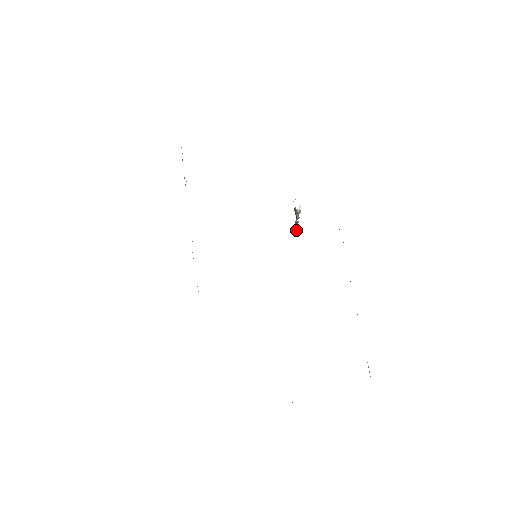
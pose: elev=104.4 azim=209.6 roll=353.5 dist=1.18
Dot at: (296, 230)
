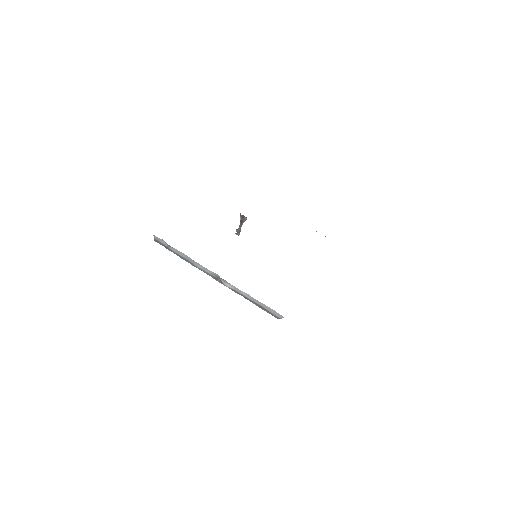
Dot at: occluded
